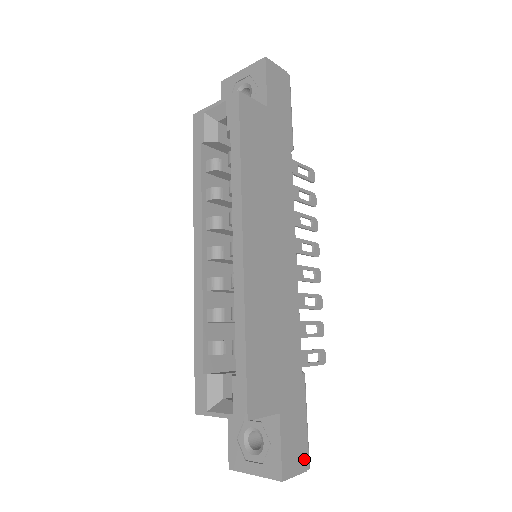
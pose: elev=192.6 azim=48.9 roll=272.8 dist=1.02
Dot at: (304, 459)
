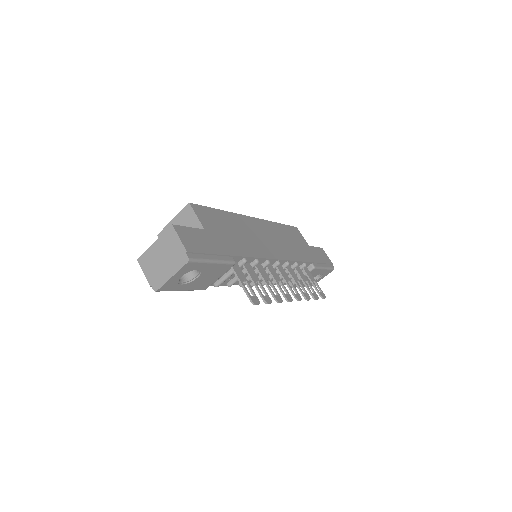
Dot at: (192, 250)
